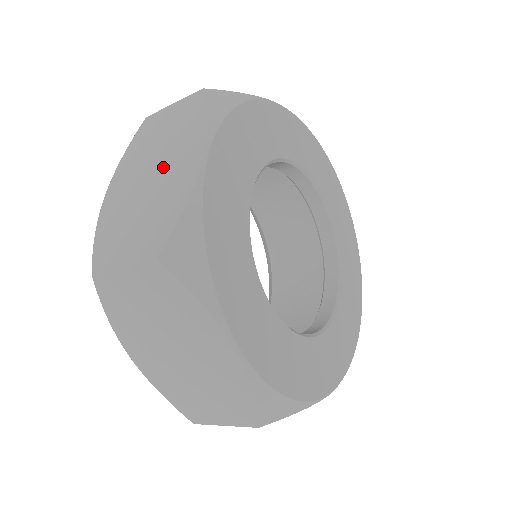
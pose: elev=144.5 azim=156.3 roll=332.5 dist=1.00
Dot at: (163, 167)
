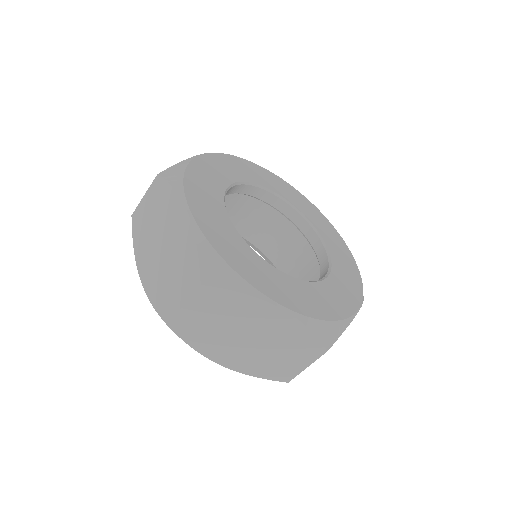
Dot at: occluded
